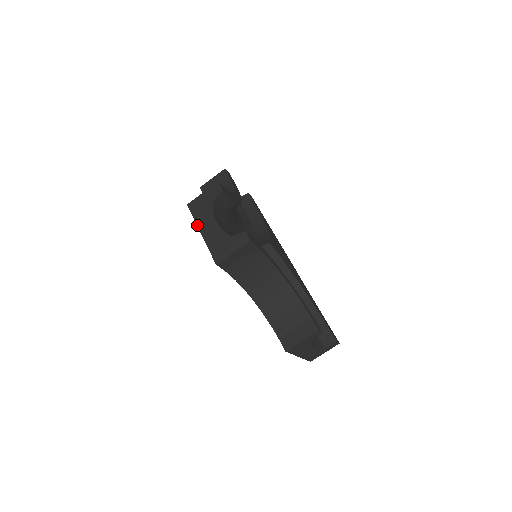
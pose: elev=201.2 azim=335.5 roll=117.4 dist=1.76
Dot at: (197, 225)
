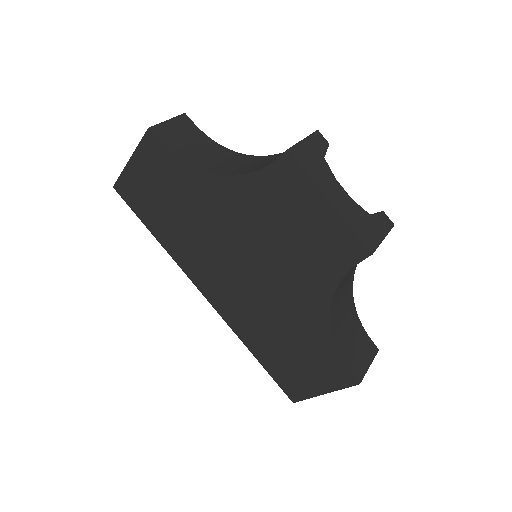
Dot at: (320, 187)
